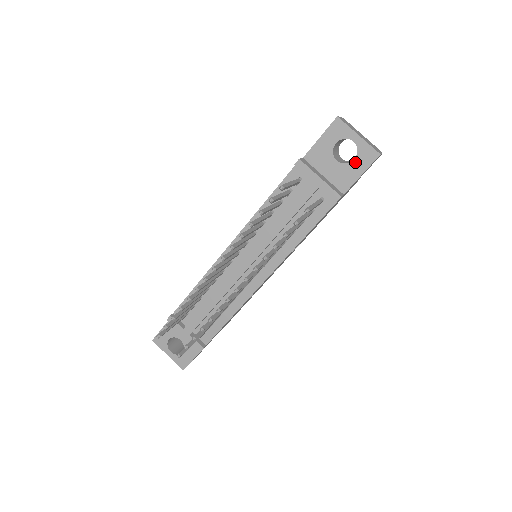
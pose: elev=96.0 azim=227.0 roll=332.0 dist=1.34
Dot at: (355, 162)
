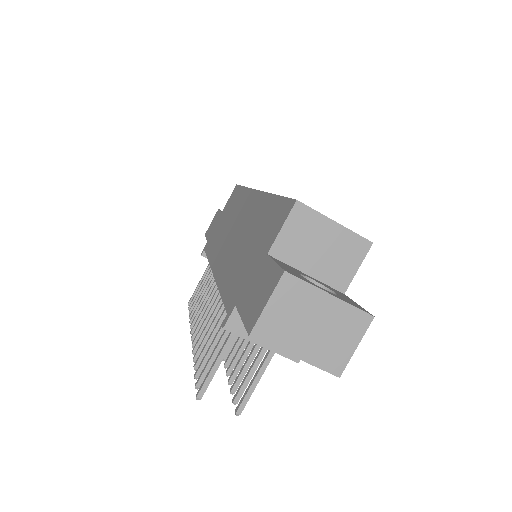
Dot at: occluded
